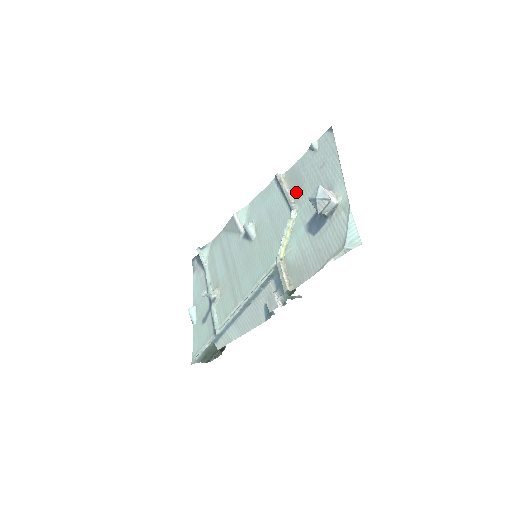
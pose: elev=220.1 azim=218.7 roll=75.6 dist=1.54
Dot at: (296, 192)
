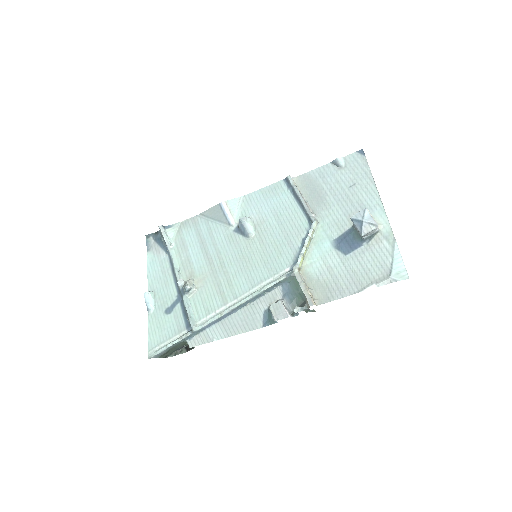
Dot at: (315, 202)
